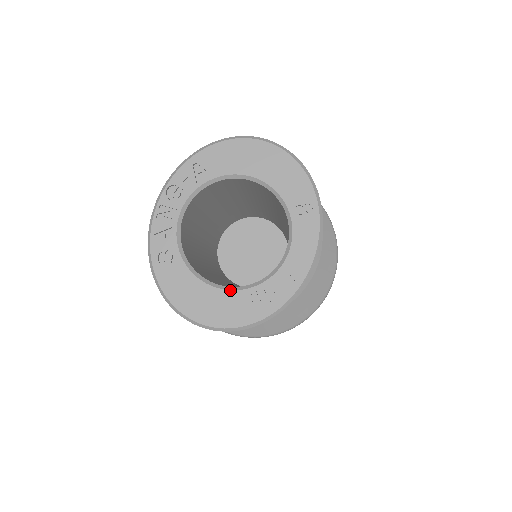
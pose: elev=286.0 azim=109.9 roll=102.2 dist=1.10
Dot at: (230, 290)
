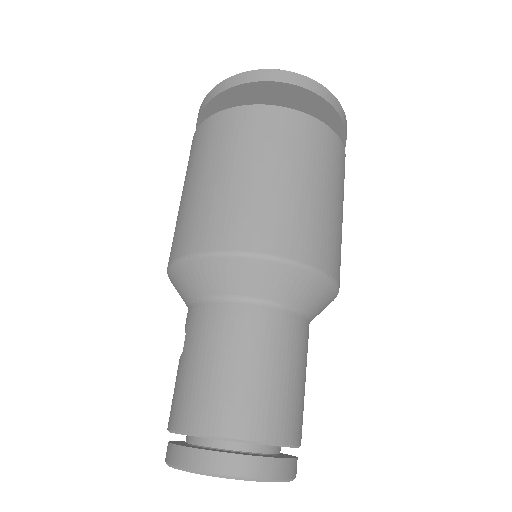
Dot at: occluded
